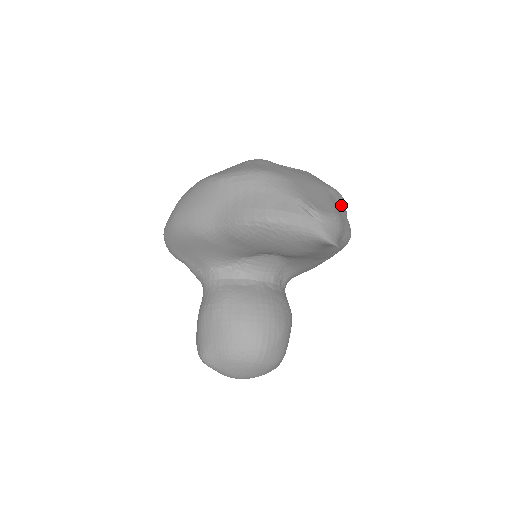
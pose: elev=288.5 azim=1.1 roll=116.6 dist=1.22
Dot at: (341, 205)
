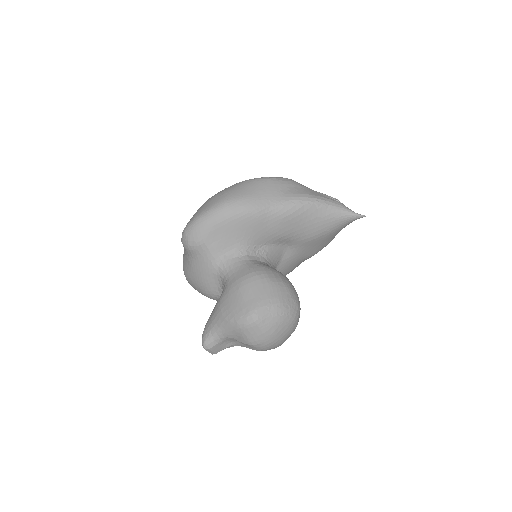
Dot at: occluded
